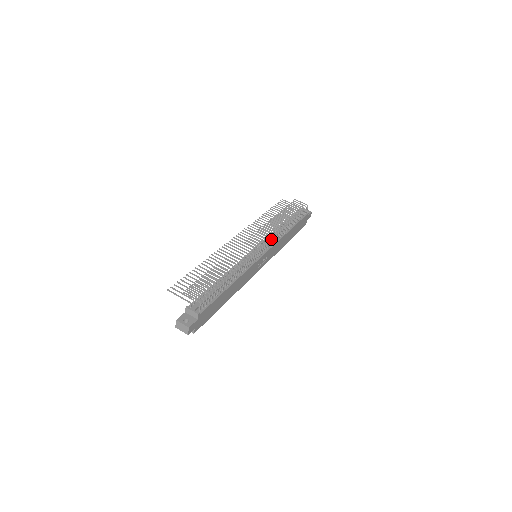
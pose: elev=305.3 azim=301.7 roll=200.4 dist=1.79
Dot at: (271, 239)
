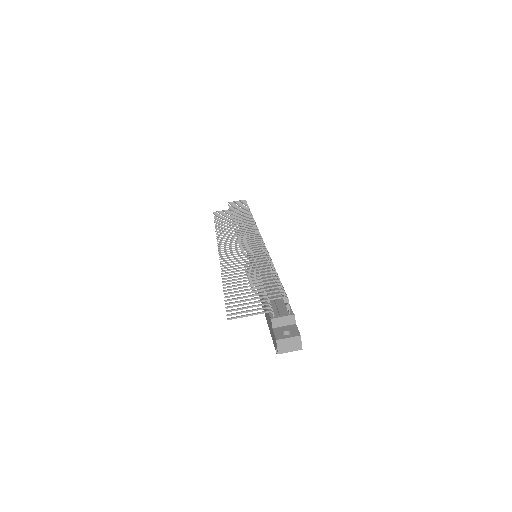
Dot at: (258, 229)
